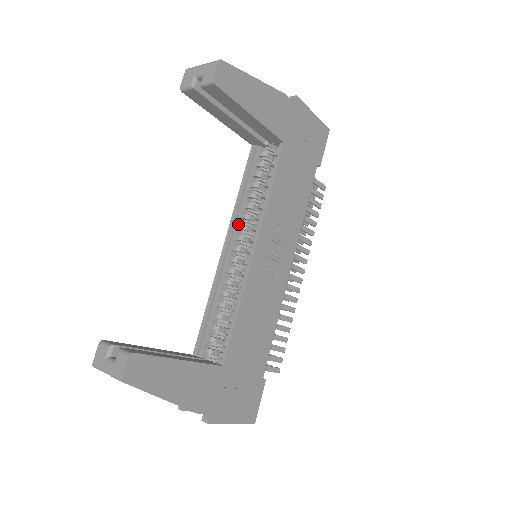
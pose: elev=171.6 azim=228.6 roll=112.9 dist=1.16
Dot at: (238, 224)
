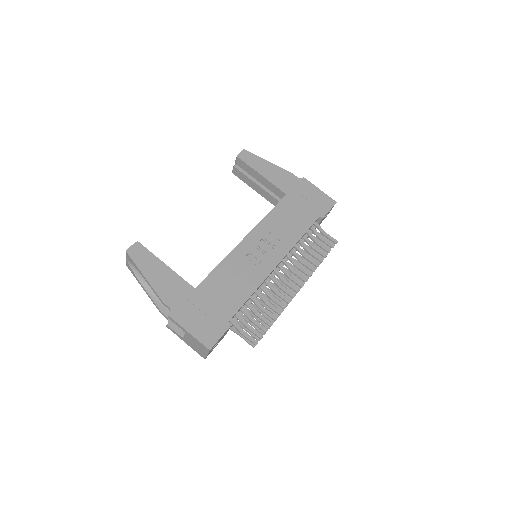
Dot at: occluded
